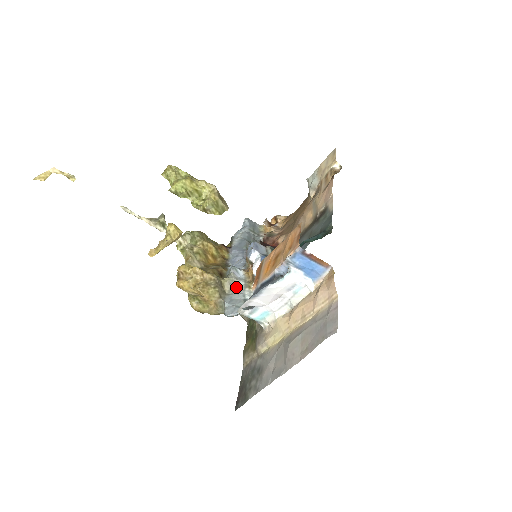
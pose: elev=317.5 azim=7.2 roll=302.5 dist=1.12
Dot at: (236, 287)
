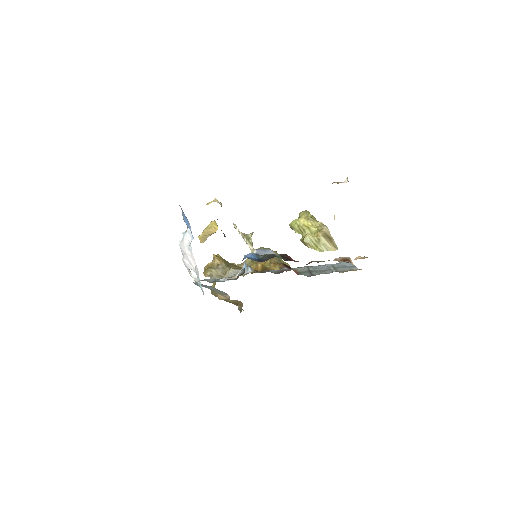
Dot at: (232, 276)
